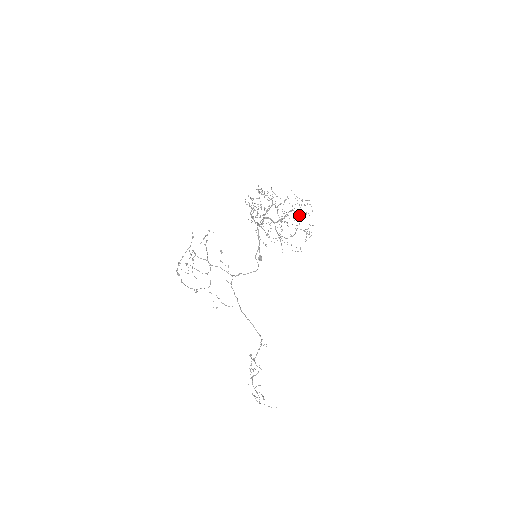
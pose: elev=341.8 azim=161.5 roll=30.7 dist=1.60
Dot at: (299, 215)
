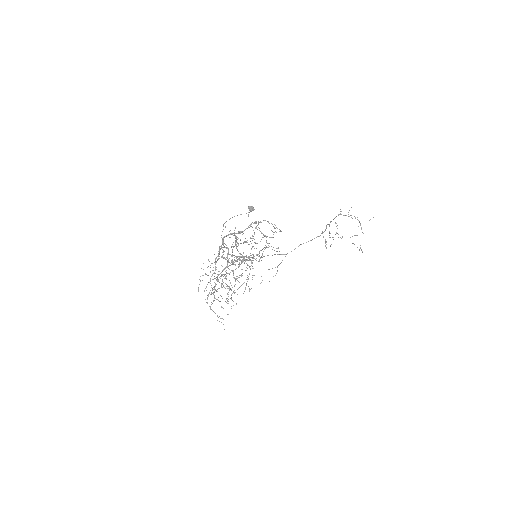
Dot at: (250, 260)
